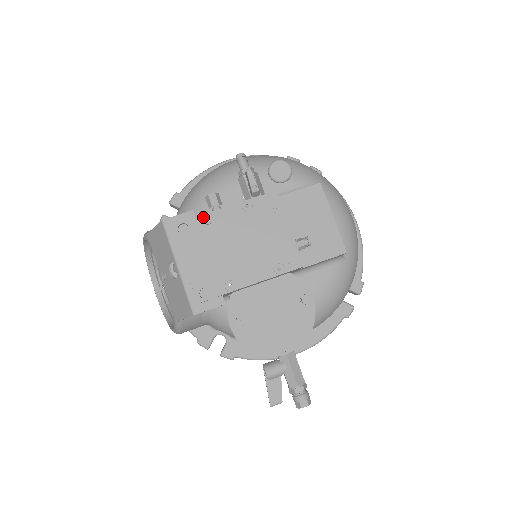
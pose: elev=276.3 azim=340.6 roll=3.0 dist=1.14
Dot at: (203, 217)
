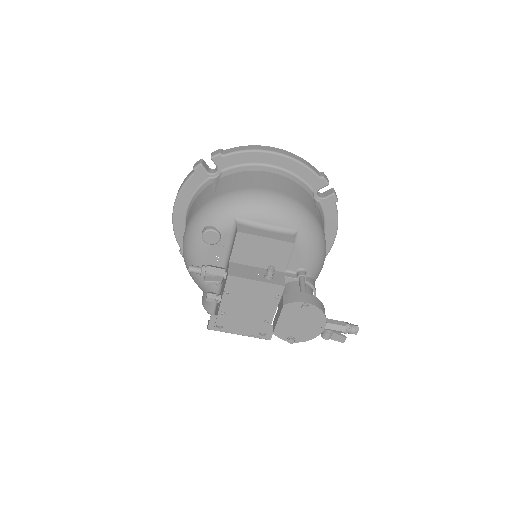
Dot at: (219, 315)
